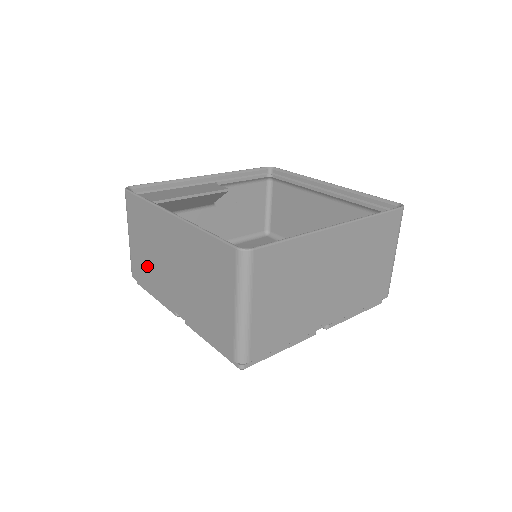
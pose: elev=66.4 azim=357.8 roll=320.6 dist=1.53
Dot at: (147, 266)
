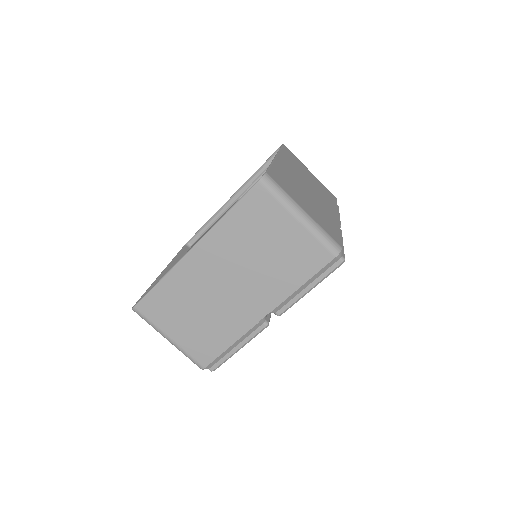
Dot at: occluded
